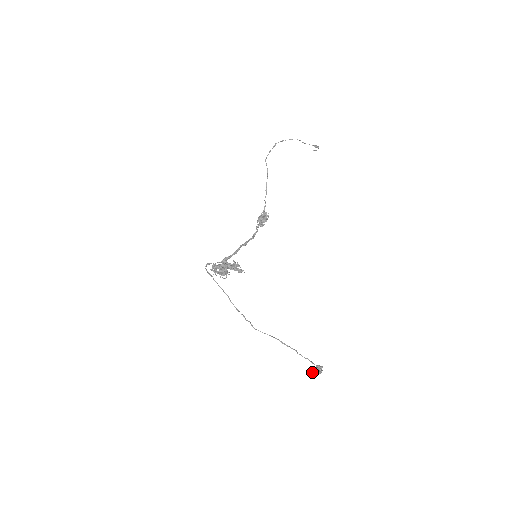
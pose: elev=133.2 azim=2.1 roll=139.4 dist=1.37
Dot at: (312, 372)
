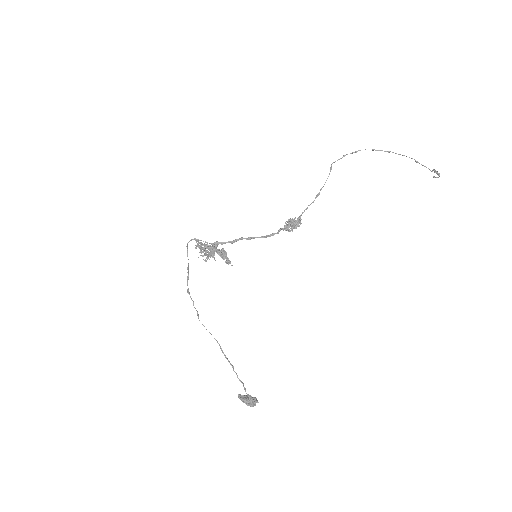
Dot at: (241, 399)
